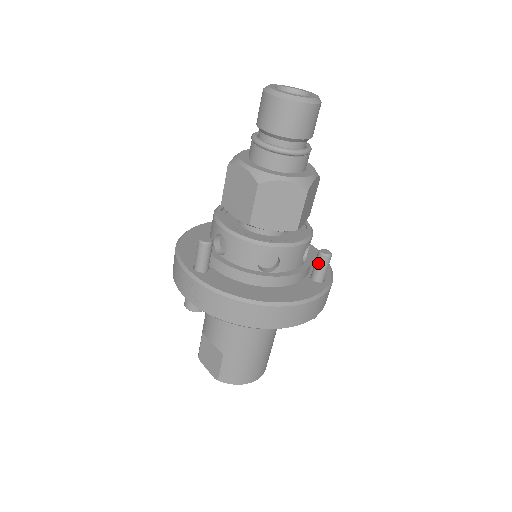
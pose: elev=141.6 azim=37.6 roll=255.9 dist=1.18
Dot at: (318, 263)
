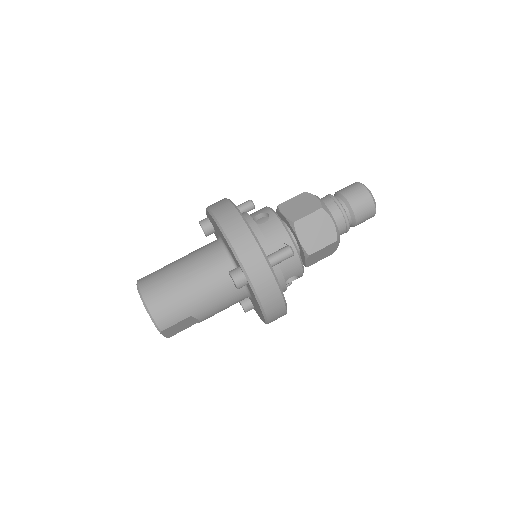
Dot at: (280, 249)
